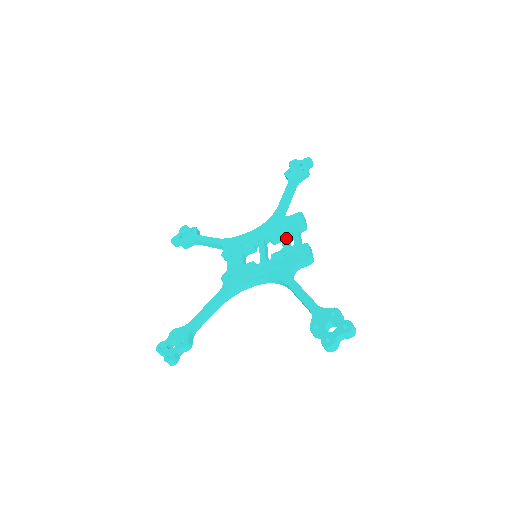
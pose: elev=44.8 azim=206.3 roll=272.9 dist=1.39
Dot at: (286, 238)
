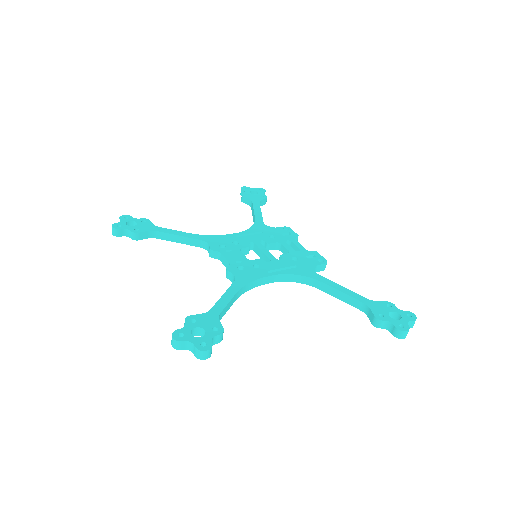
Dot at: (287, 244)
